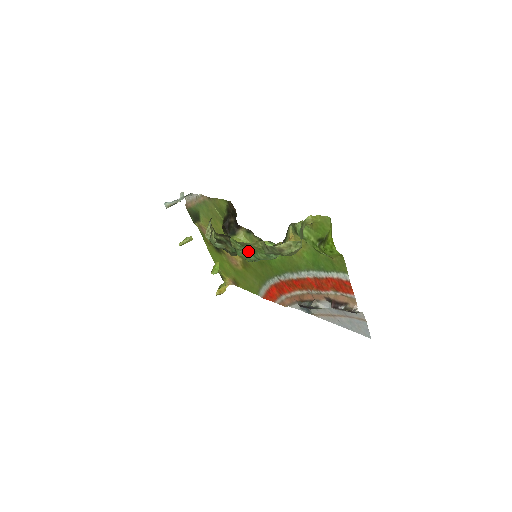
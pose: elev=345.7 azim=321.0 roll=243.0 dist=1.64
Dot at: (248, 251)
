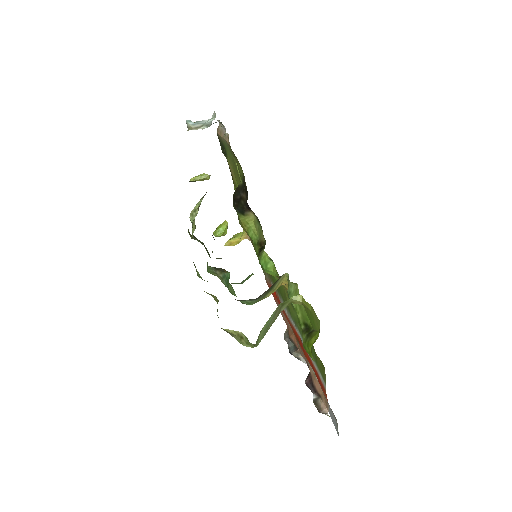
Dot at: (221, 274)
